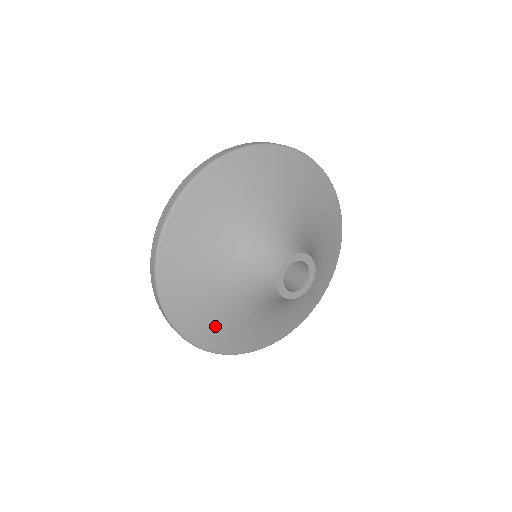
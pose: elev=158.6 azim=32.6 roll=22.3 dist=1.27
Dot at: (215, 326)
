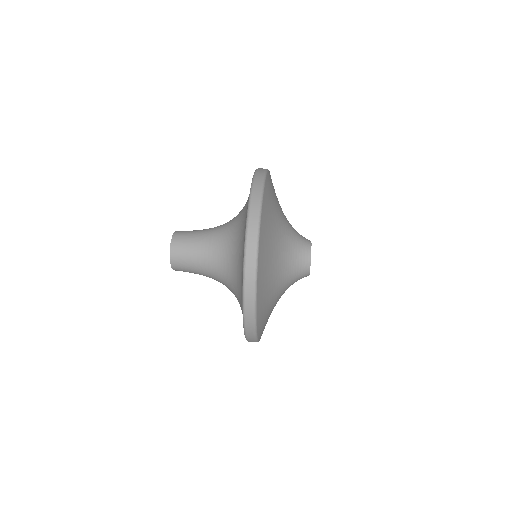
Dot at: occluded
